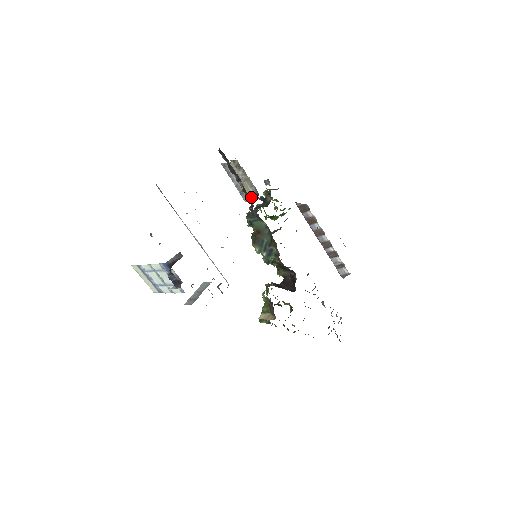
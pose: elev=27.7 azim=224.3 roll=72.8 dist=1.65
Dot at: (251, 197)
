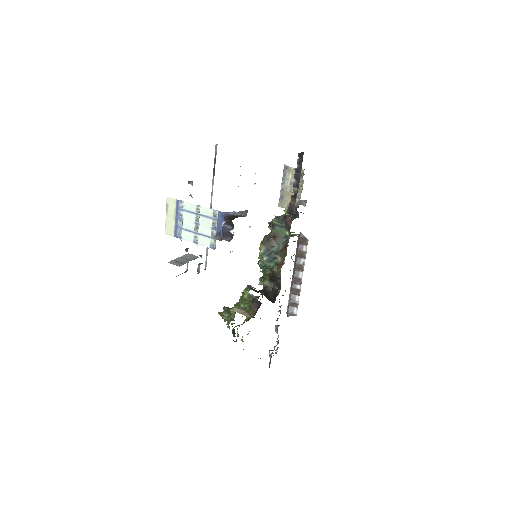
Dot at: (288, 206)
